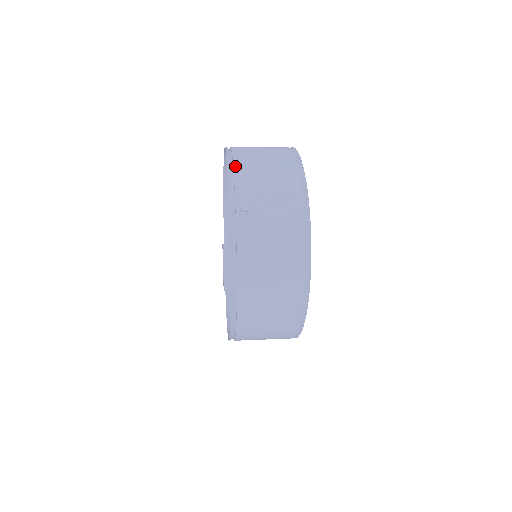
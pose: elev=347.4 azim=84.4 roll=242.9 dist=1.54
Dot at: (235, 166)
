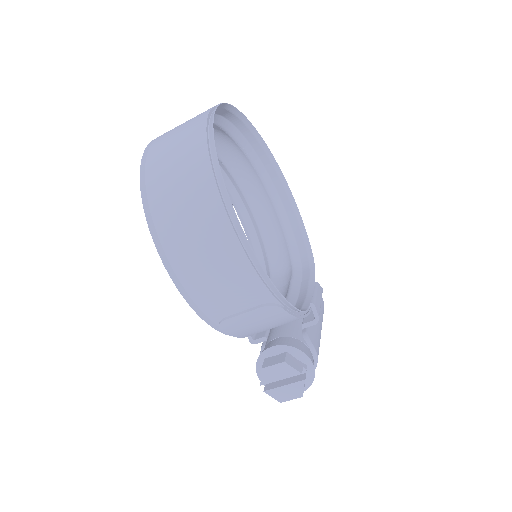
Dot at: occluded
